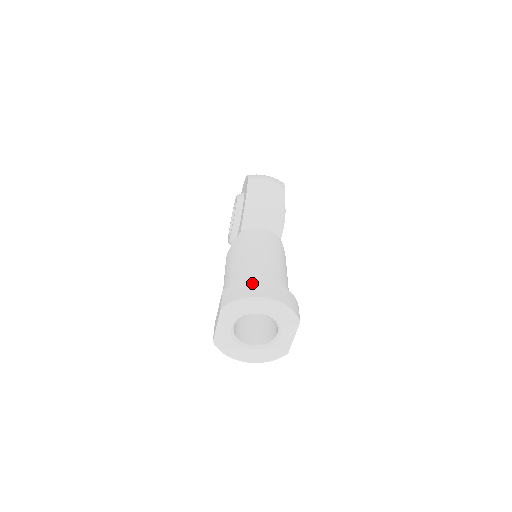
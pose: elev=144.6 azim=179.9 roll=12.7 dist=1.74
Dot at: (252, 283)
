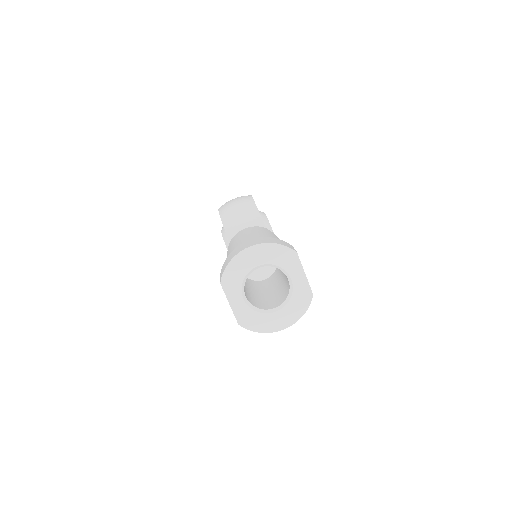
Dot at: (236, 249)
